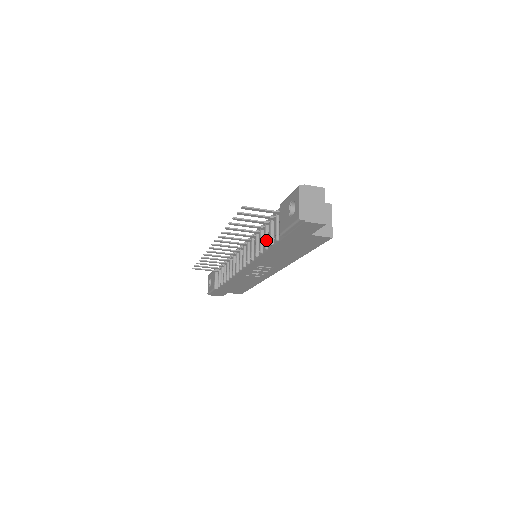
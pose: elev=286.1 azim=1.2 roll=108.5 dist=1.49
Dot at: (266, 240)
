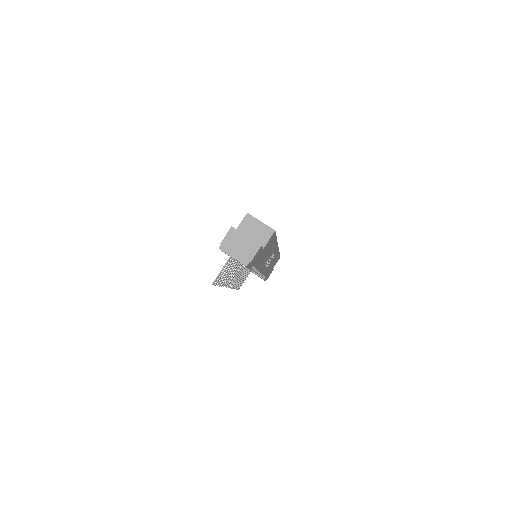
Dot at: occluded
